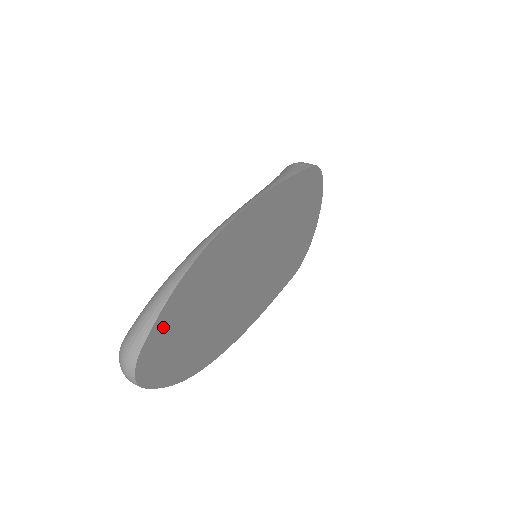
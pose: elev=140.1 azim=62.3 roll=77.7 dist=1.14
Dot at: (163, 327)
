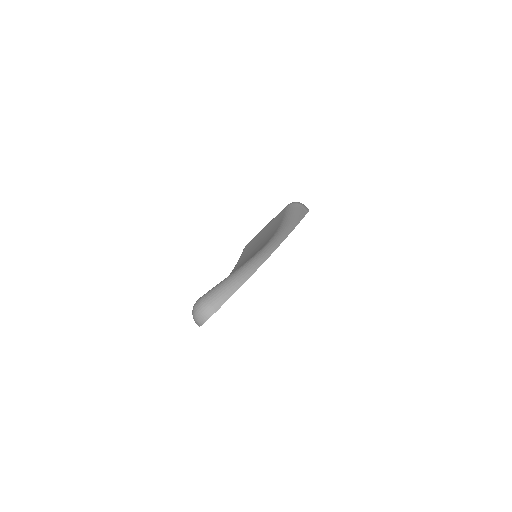
Dot at: occluded
